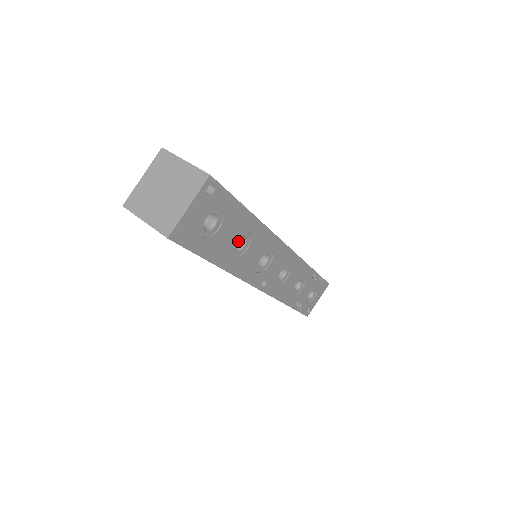
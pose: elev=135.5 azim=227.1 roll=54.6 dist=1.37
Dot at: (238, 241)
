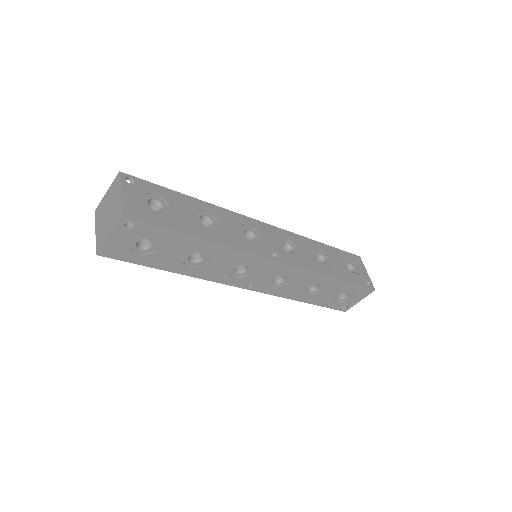
Dot at: occluded
